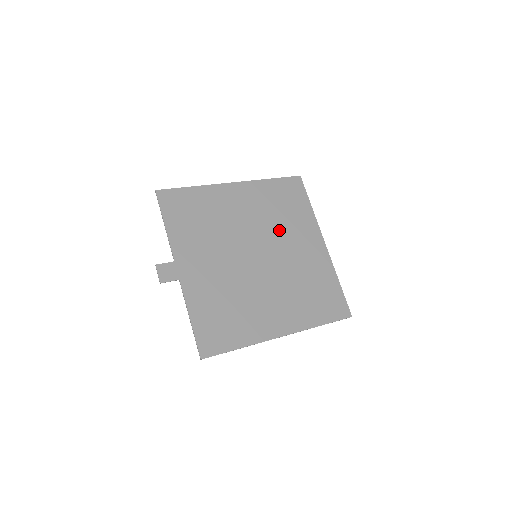
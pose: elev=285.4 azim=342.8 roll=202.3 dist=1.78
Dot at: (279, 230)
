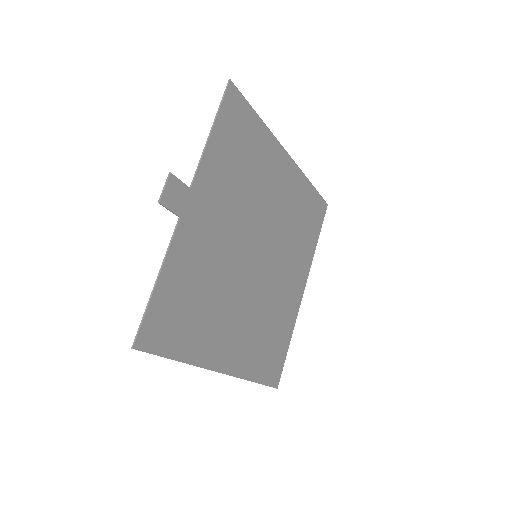
Dot at: (287, 245)
